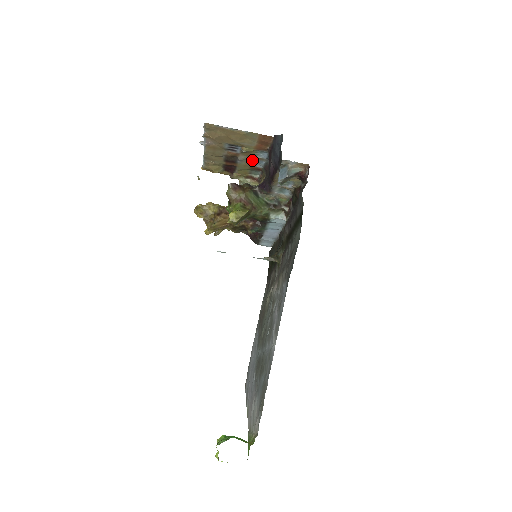
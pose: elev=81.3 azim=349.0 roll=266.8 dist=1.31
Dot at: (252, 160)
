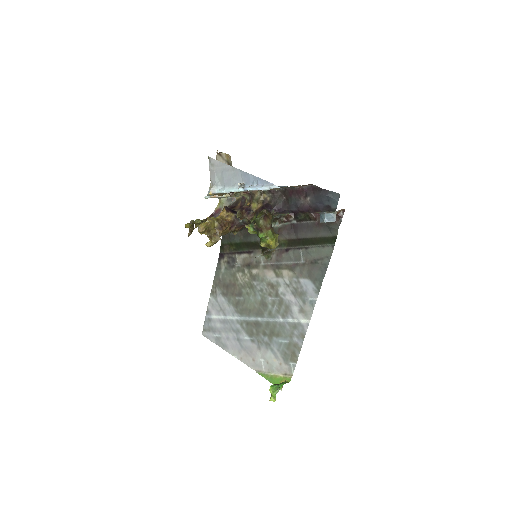
Dot at: occluded
